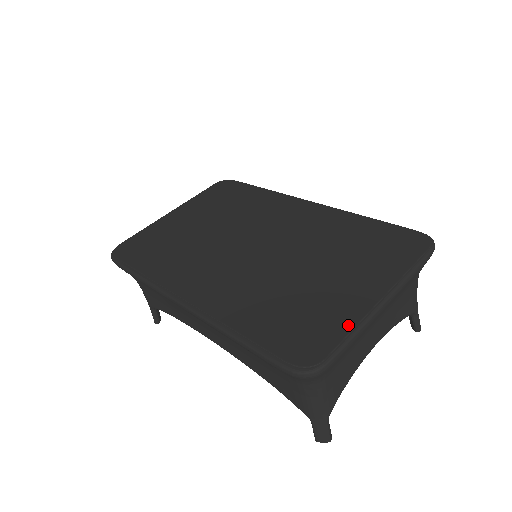
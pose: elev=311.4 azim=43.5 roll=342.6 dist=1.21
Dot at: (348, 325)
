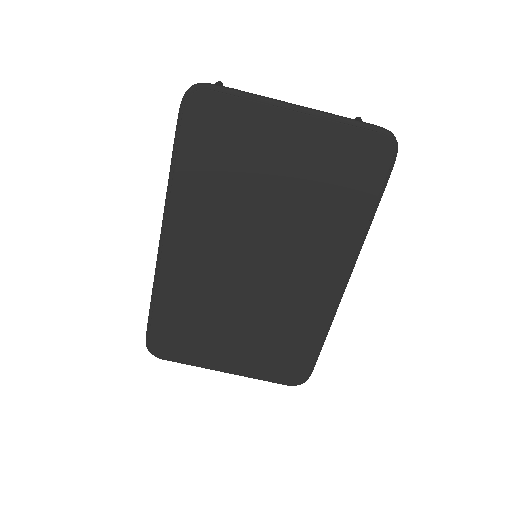
Dot at: (193, 363)
